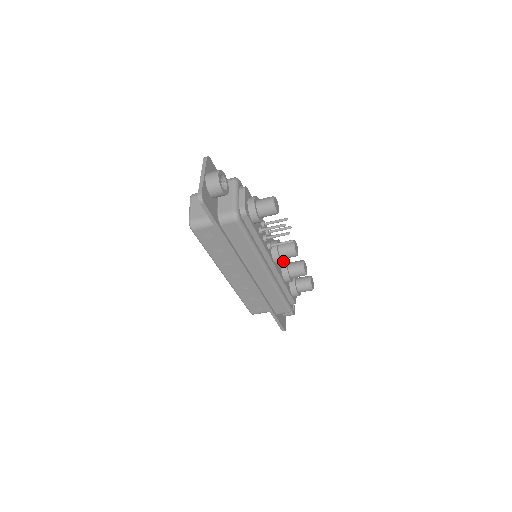
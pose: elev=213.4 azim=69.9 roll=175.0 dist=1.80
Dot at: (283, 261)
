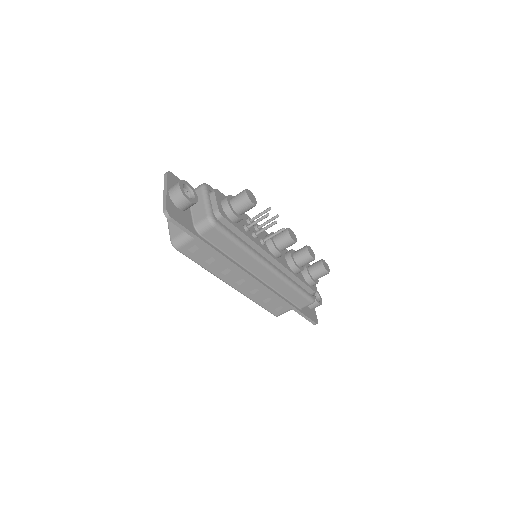
Dot at: (284, 253)
